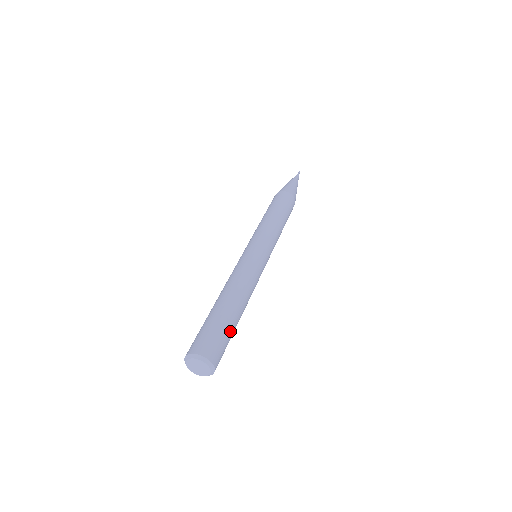
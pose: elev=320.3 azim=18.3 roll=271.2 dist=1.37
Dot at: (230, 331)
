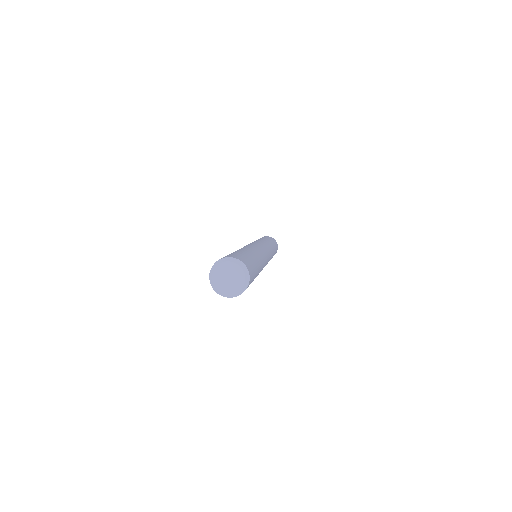
Dot at: (253, 280)
